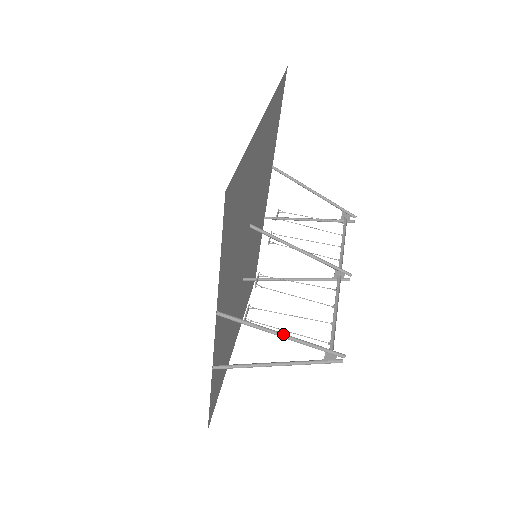
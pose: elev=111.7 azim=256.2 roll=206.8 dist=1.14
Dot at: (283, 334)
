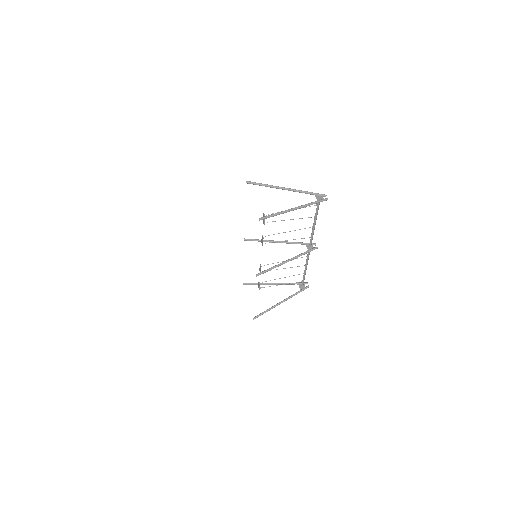
Dot at: (286, 188)
